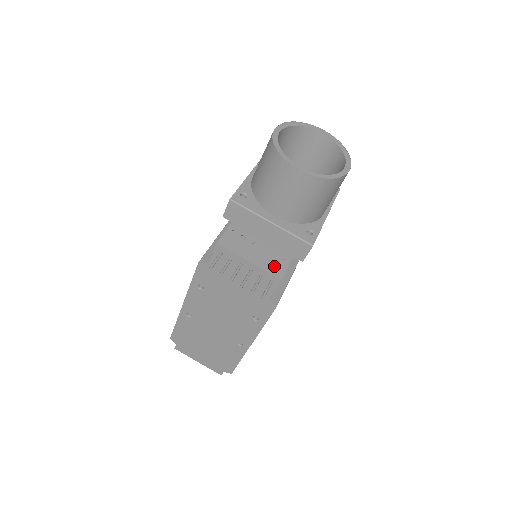
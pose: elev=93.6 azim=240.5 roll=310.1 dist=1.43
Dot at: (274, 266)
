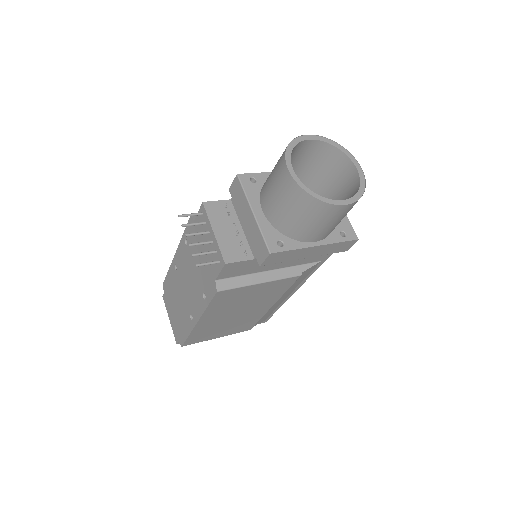
Dot at: (231, 251)
